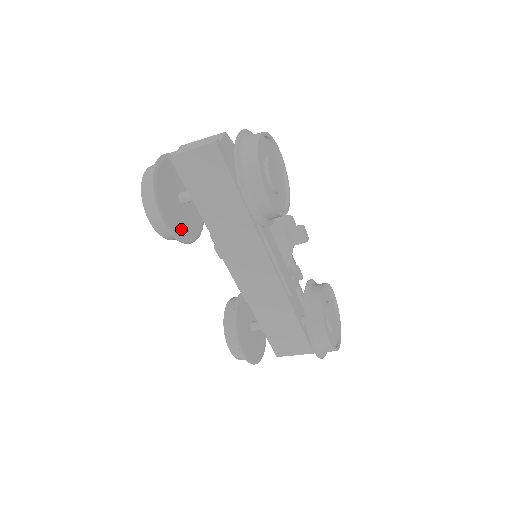
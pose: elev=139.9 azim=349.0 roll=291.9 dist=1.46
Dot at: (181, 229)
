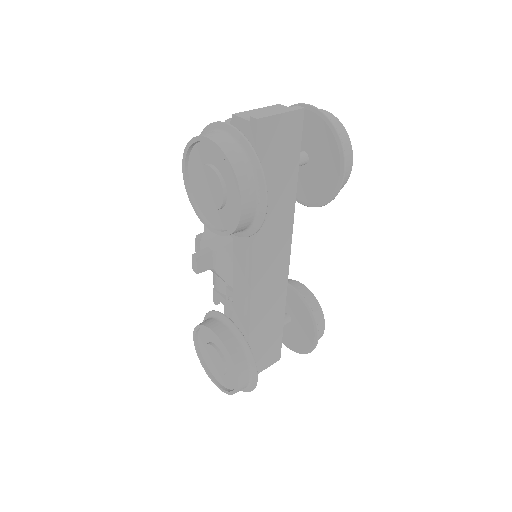
Dot at: occluded
